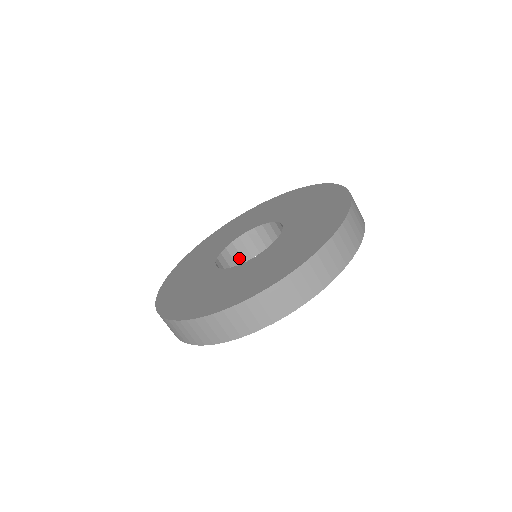
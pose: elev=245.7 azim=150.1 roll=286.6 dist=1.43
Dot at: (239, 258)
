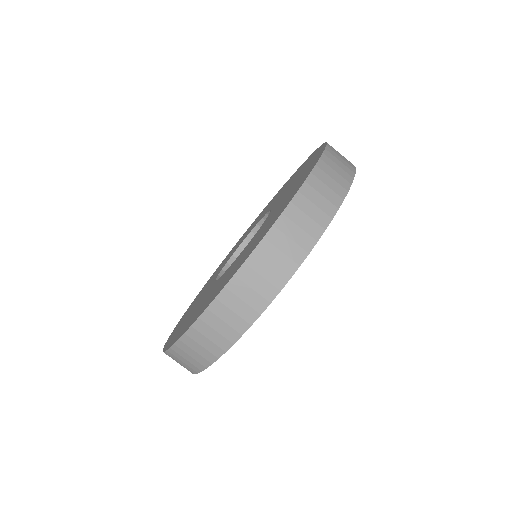
Dot at: occluded
